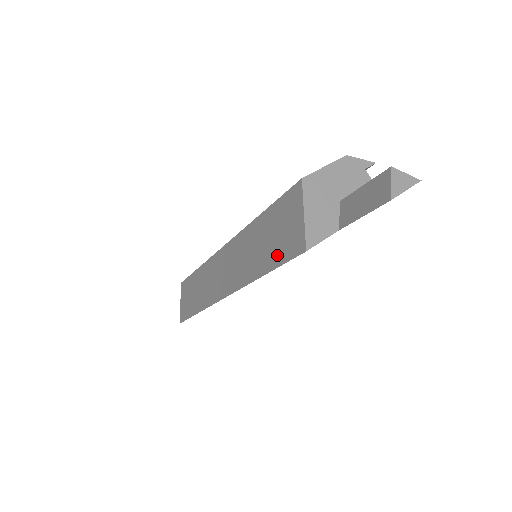
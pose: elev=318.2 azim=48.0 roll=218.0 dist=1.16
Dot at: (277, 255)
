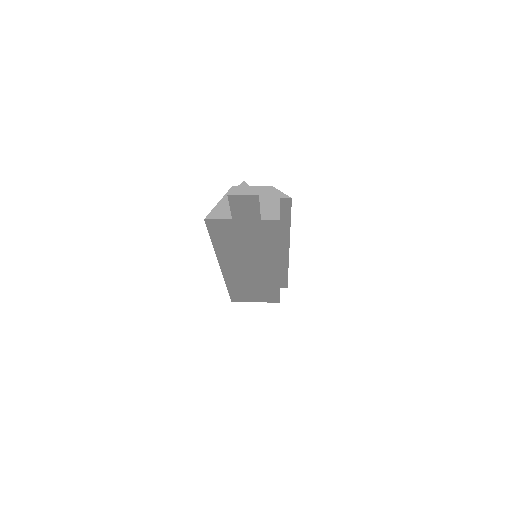
Dot at: occluded
